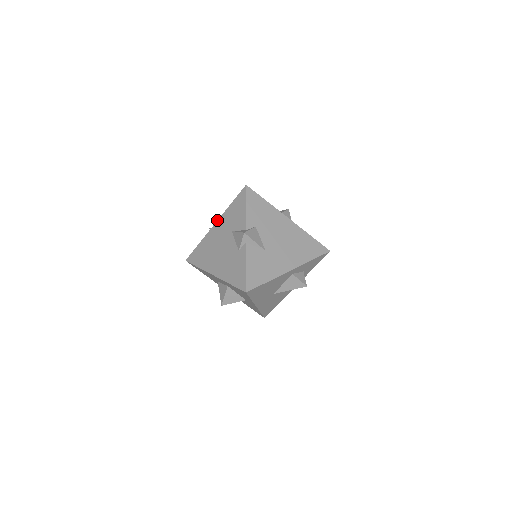
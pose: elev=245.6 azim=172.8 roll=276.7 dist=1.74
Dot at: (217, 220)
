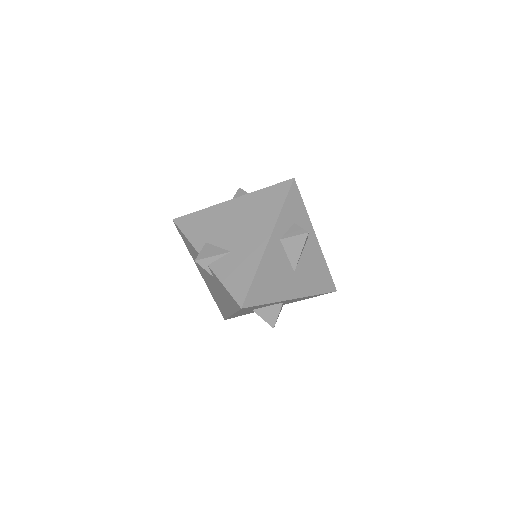
Dot at: occluded
